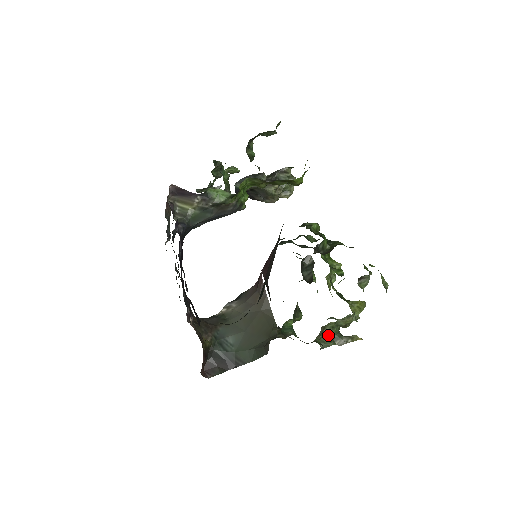
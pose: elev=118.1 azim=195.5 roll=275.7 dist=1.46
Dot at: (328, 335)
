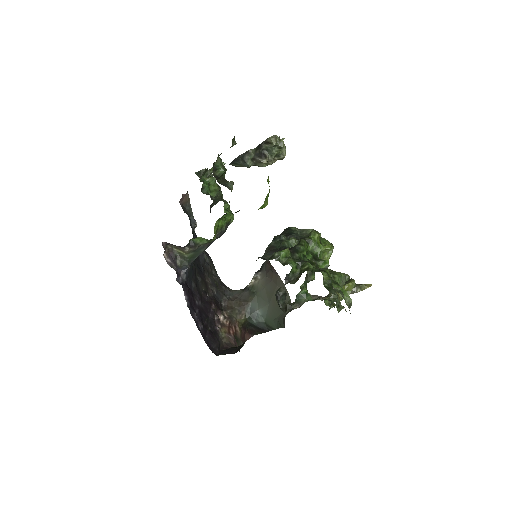
Dot at: occluded
